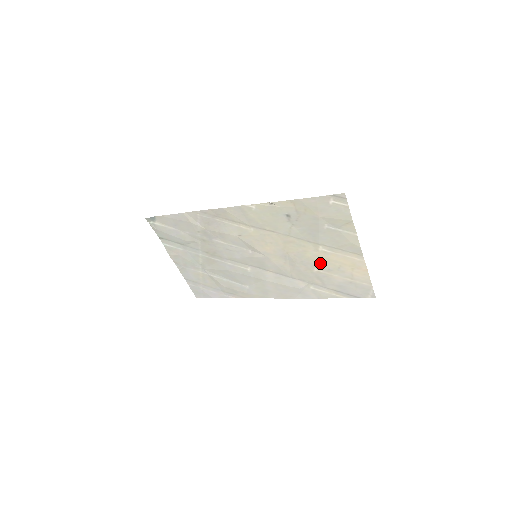
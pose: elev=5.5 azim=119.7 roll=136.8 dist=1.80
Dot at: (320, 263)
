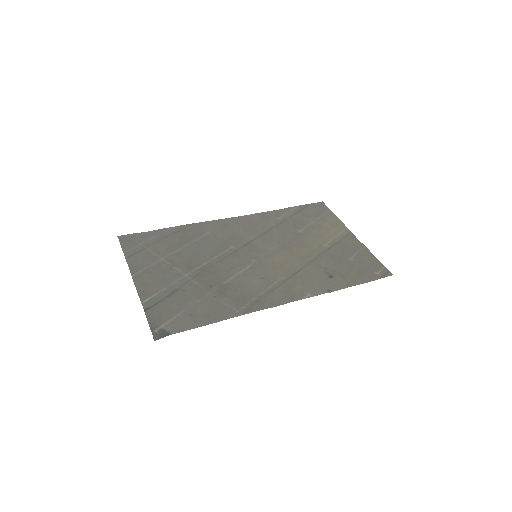
Dot at: (311, 235)
